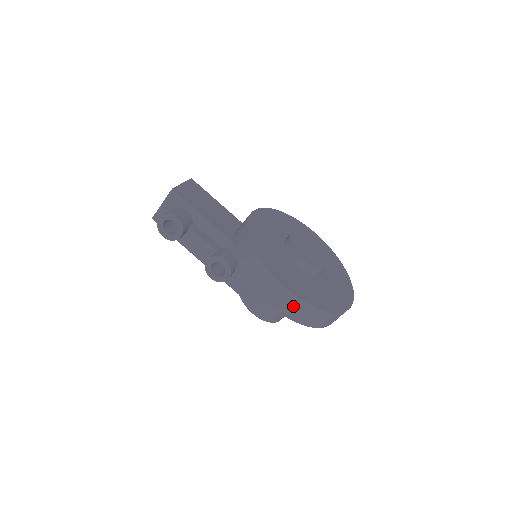
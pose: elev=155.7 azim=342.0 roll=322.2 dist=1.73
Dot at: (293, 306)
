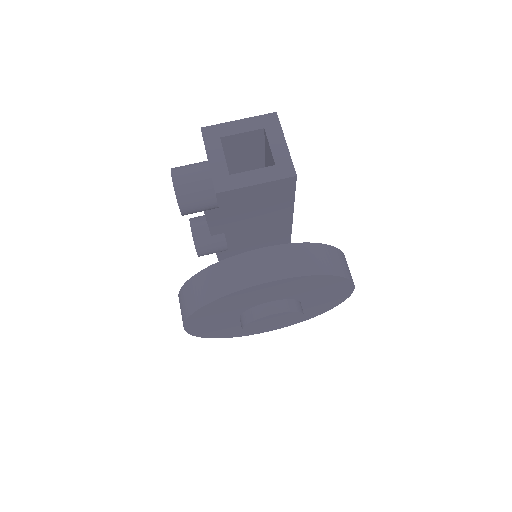
Dot at: occluded
